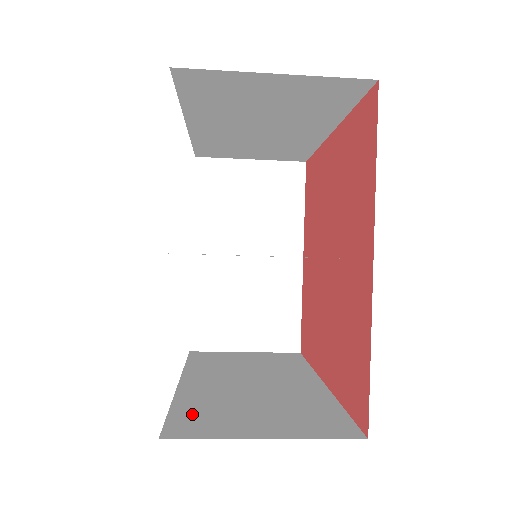
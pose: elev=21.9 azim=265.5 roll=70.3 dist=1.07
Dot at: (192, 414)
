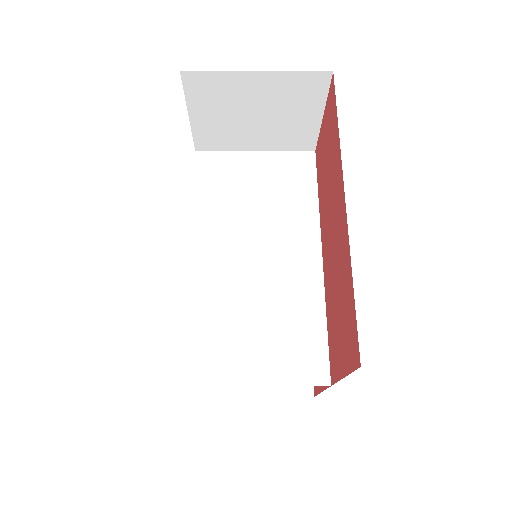
Dot at: occluded
